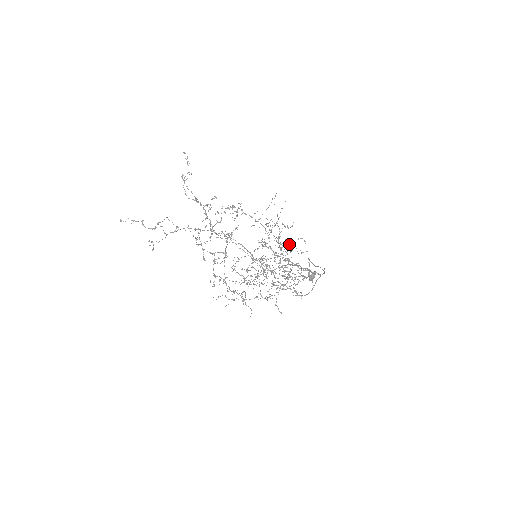
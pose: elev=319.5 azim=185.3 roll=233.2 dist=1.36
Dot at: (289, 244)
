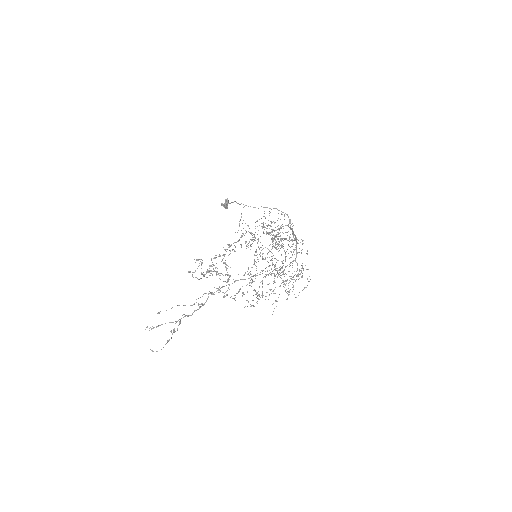
Dot at: (263, 222)
